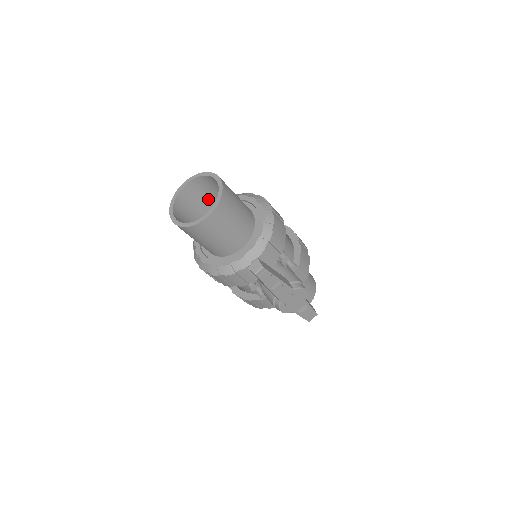
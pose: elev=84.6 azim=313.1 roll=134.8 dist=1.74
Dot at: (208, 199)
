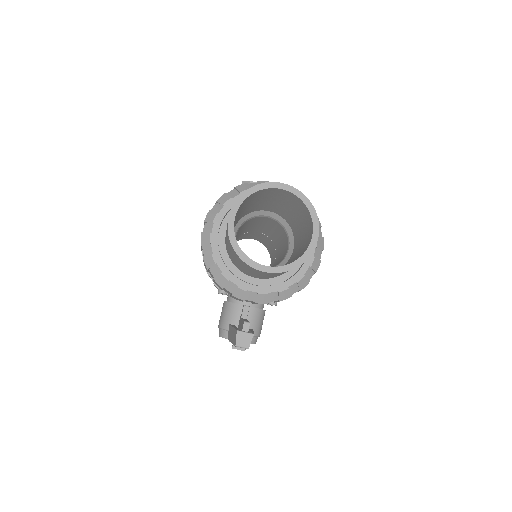
Dot at: (284, 203)
